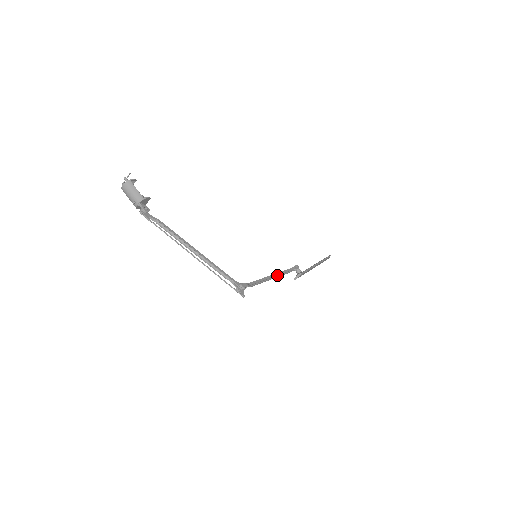
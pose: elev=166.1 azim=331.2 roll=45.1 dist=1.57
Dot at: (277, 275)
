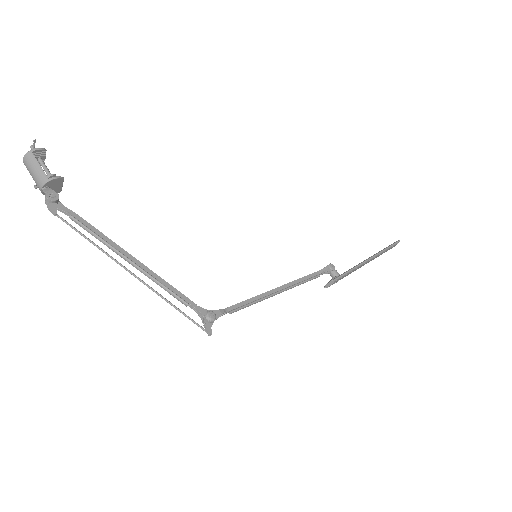
Dot at: (289, 286)
